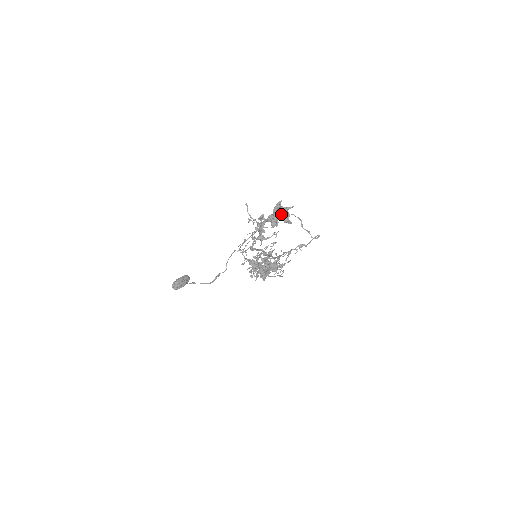
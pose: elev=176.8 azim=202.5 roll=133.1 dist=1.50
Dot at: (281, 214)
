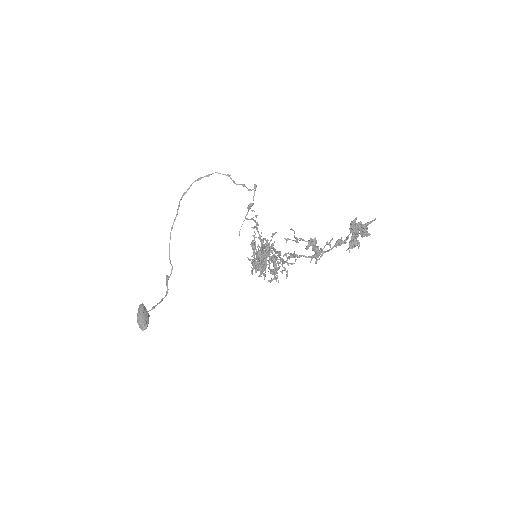
Dot at: (363, 232)
